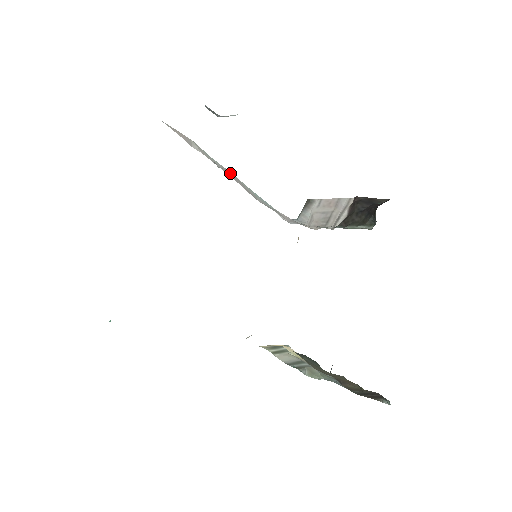
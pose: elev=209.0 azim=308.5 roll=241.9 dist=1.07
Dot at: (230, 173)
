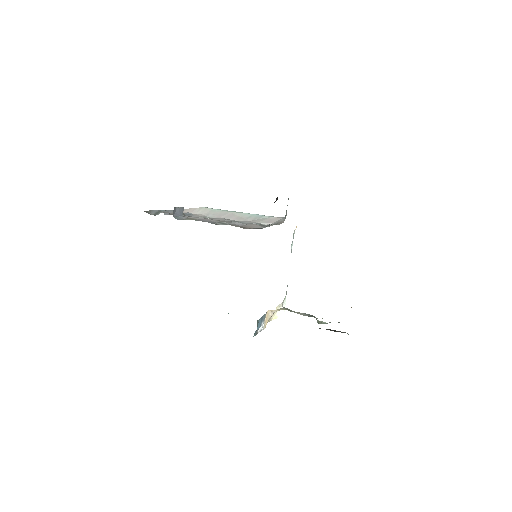
Dot at: (226, 213)
